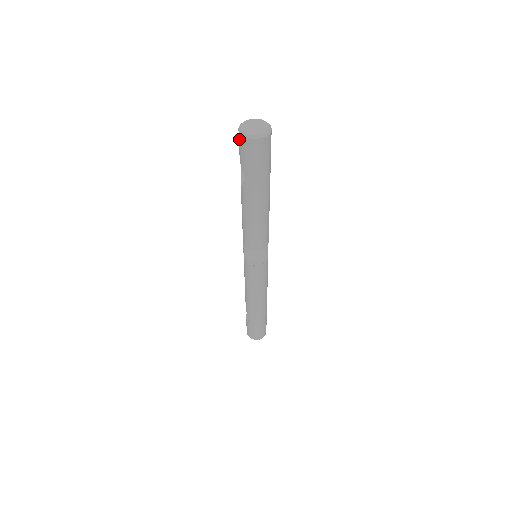
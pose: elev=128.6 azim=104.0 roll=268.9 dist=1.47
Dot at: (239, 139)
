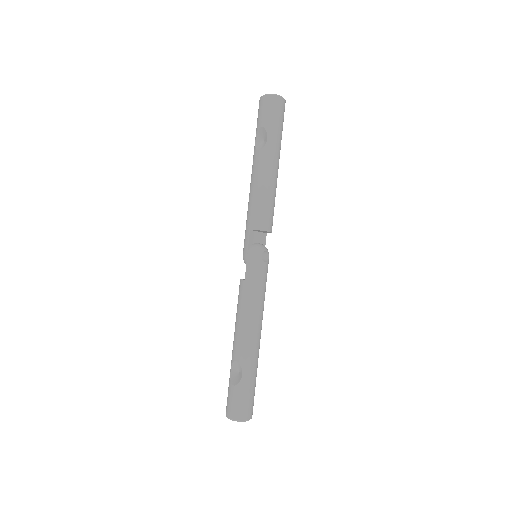
Dot at: (264, 102)
